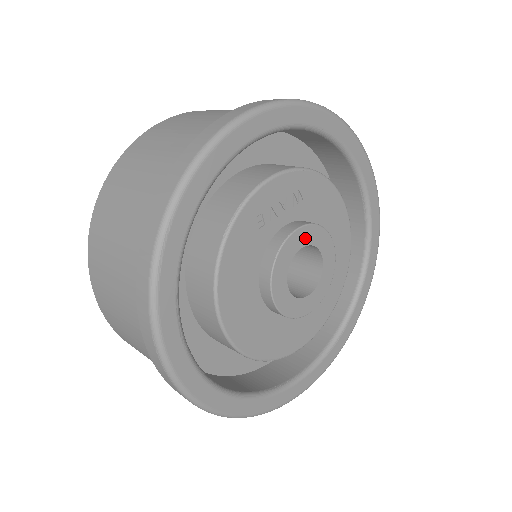
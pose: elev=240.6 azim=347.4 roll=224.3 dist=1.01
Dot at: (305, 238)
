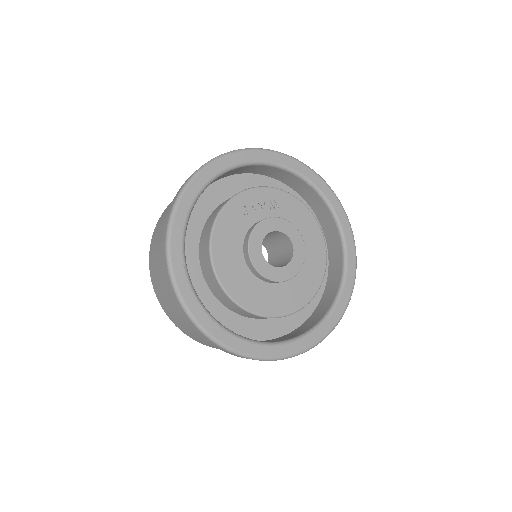
Dot at: (276, 226)
